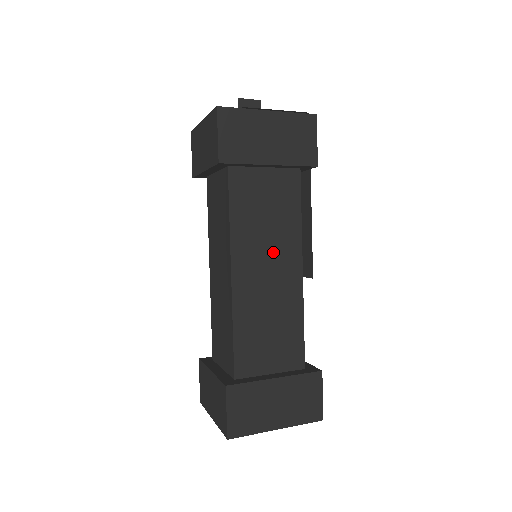
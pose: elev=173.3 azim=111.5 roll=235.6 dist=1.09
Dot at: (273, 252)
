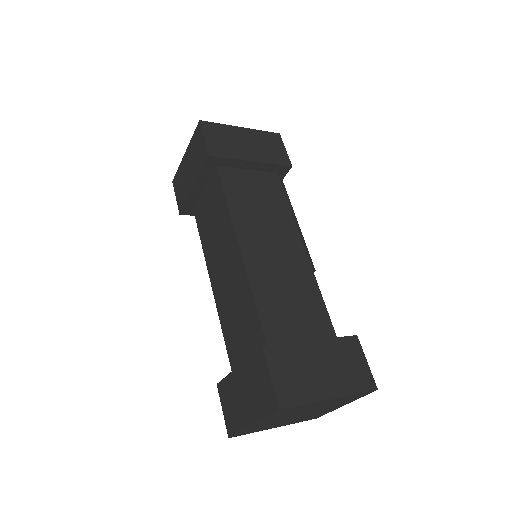
Dot at: (273, 232)
